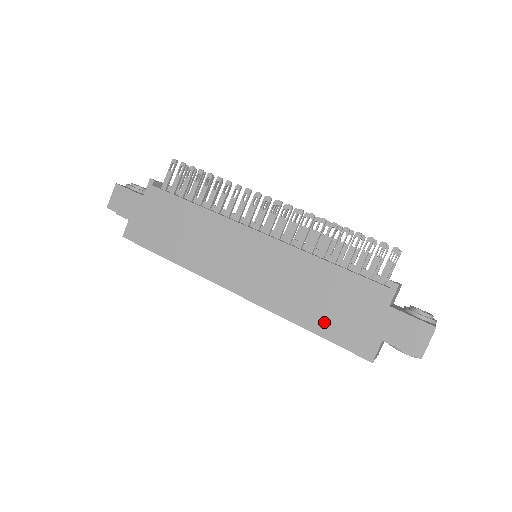
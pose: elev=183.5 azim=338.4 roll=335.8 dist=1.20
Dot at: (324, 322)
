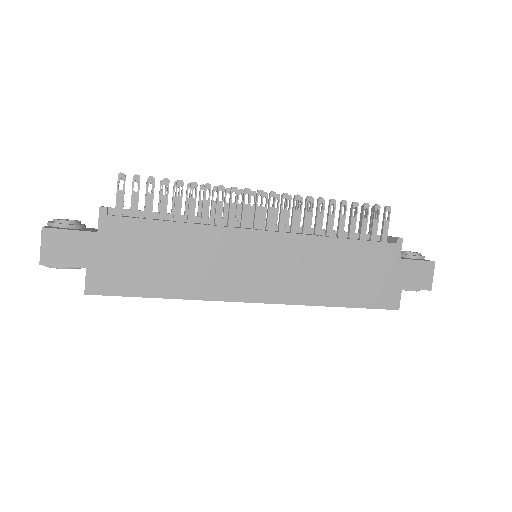
Dot at: (354, 294)
